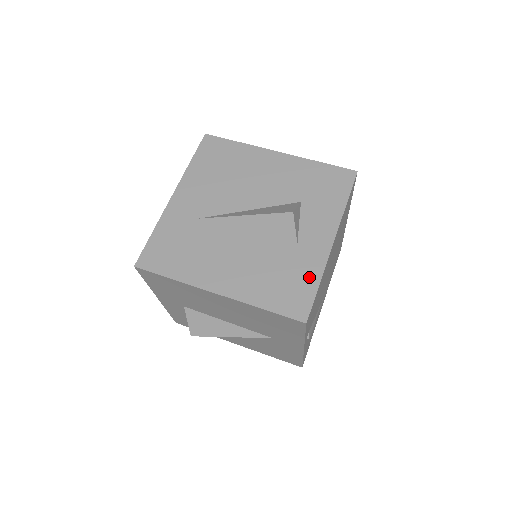
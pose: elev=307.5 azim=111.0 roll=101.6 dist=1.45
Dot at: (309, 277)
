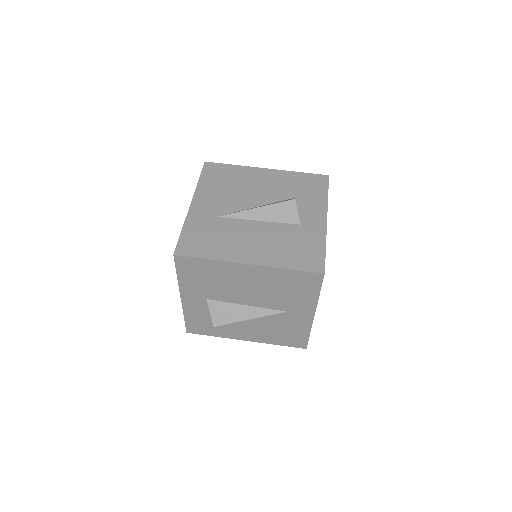
Dot at: (316, 244)
